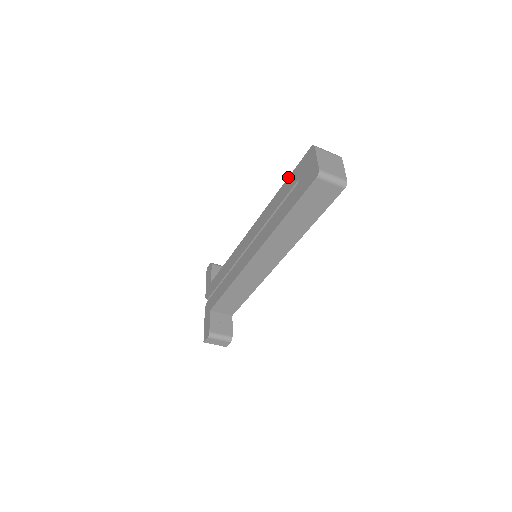
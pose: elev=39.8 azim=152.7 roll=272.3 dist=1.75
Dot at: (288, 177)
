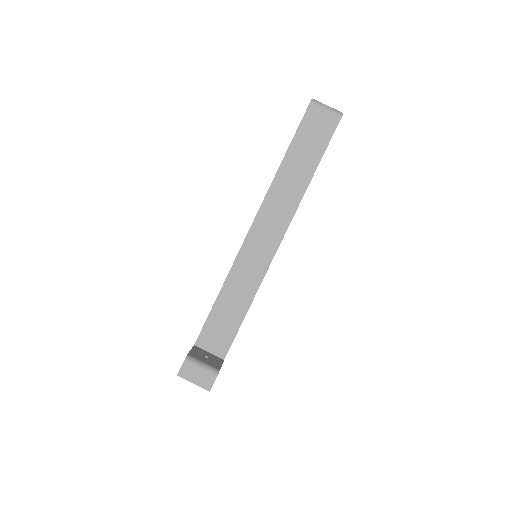
Dot at: occluded
